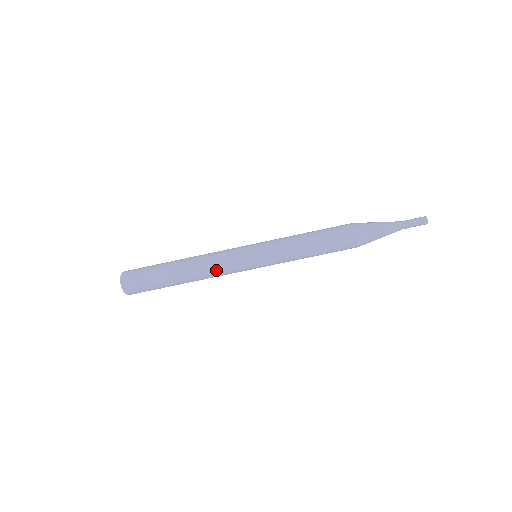
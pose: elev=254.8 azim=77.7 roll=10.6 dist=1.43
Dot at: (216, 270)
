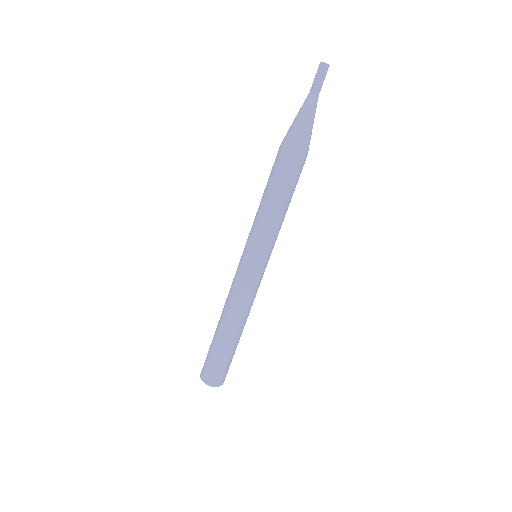
Dot at: (234, 297)
